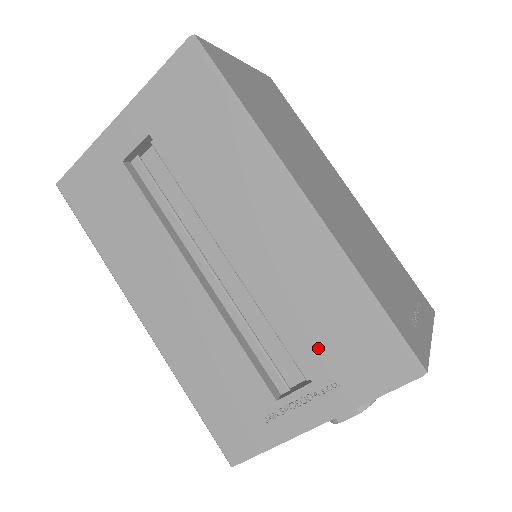
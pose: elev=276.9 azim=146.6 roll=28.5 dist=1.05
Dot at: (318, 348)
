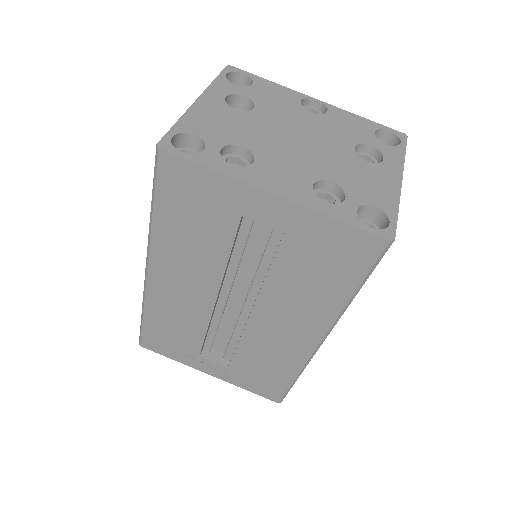
Dot at: (247, 367)
